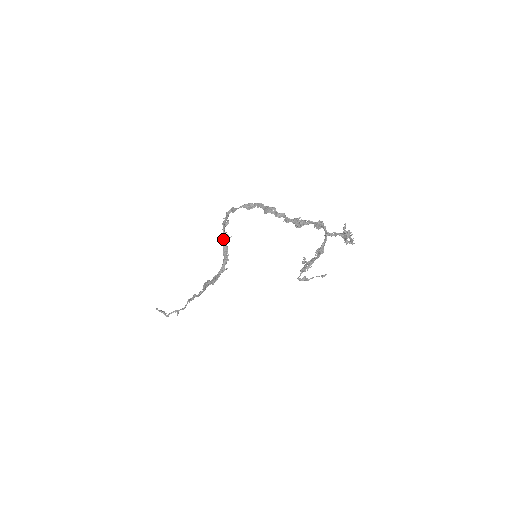
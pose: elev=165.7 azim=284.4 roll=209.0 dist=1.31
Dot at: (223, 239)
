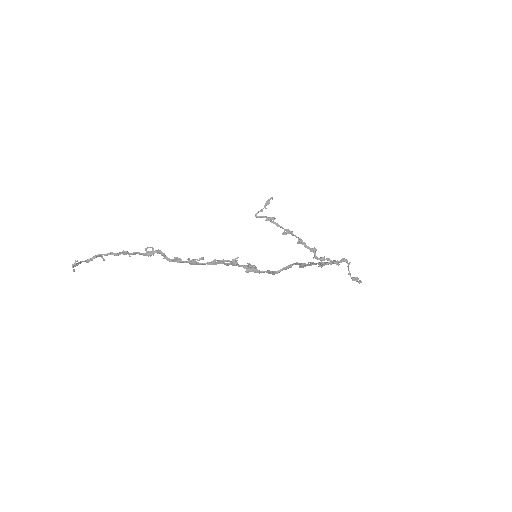
Dot at: occluded
